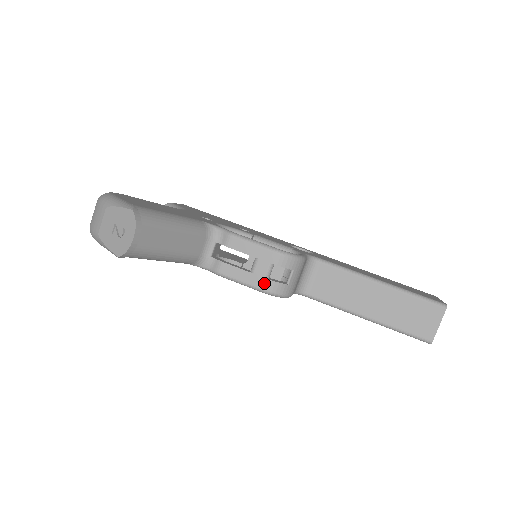
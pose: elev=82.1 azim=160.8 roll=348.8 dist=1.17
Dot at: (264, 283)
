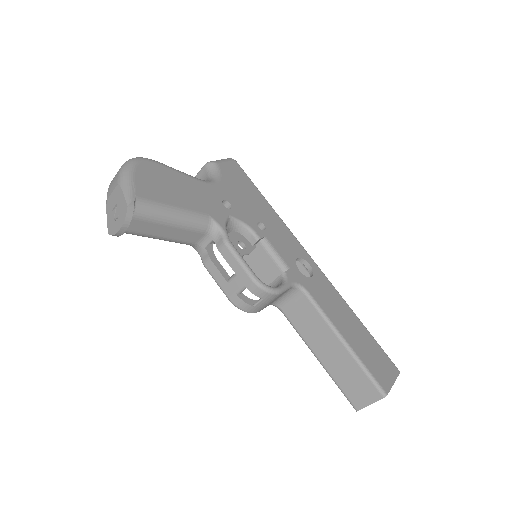
Dot at: (233, 296)
